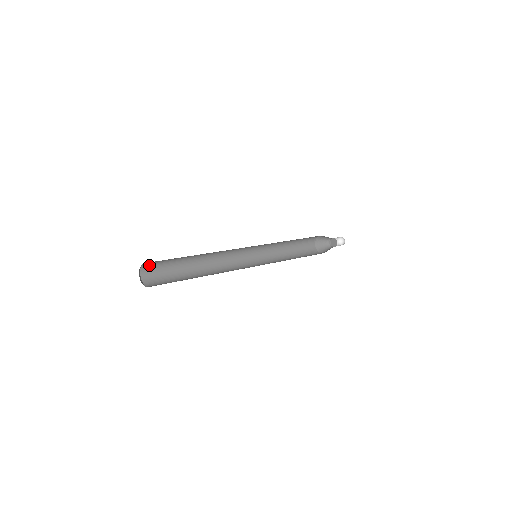
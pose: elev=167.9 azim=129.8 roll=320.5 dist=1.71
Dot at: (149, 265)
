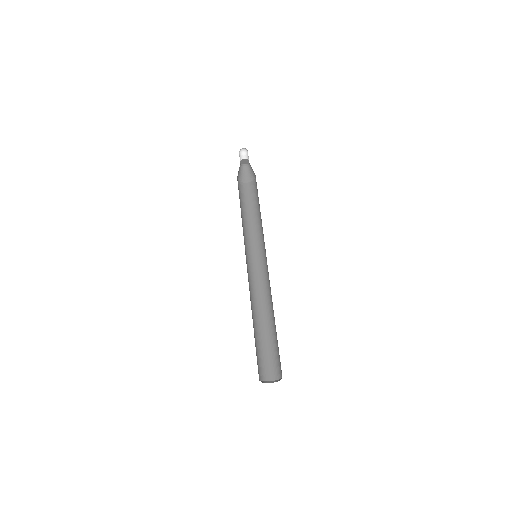
Dot at: occluded
